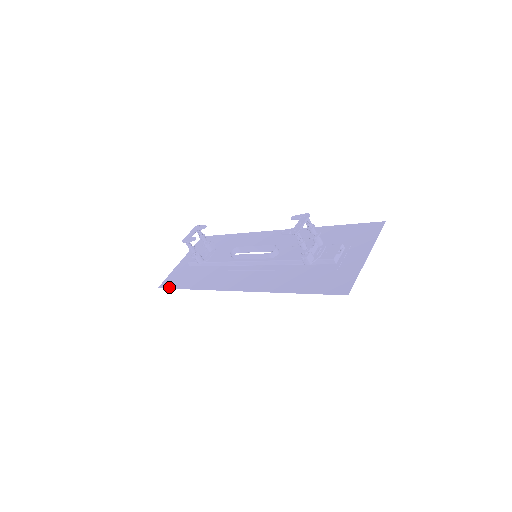
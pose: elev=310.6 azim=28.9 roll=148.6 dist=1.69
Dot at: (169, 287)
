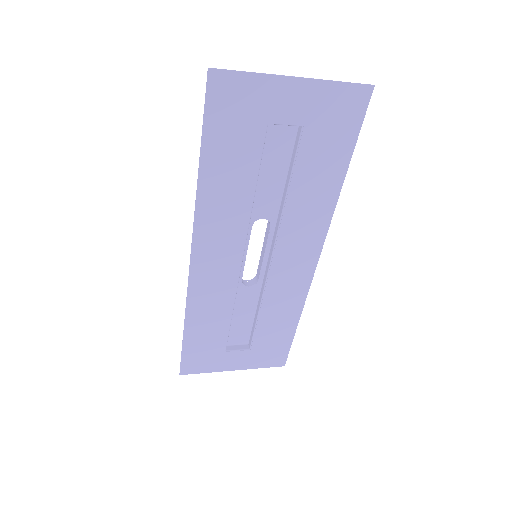
Dot at: (183, 359)
